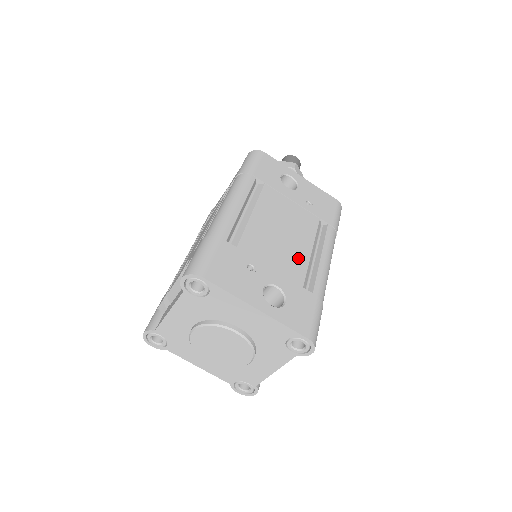
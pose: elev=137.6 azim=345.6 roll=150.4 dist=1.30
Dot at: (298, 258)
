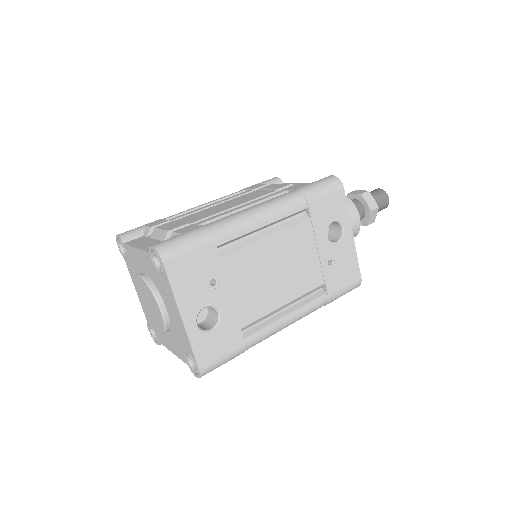
Dot at: (265, 303)
